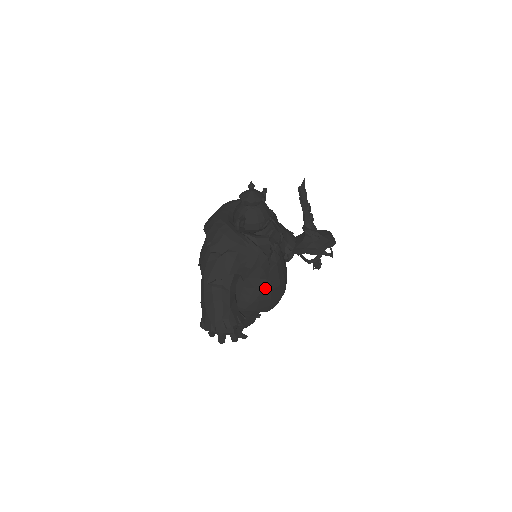
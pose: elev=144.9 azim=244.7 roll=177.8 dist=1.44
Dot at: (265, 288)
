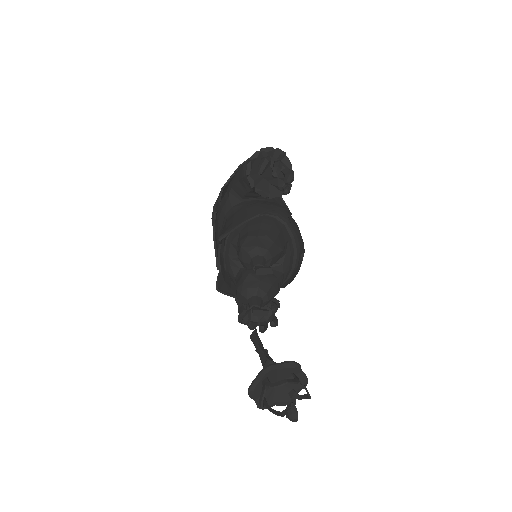
Dot at: occluded
